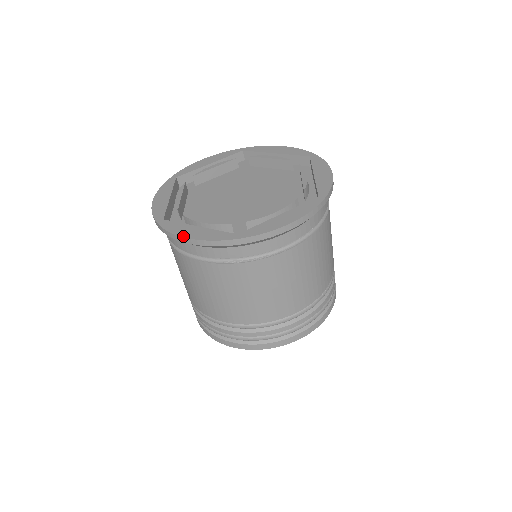
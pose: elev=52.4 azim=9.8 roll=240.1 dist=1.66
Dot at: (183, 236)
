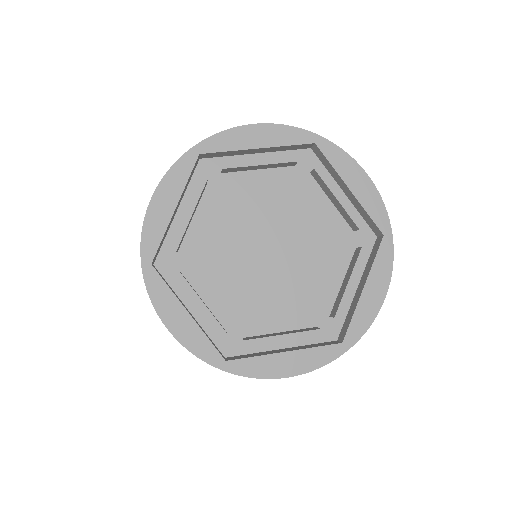
Dot at: (282, 377)
